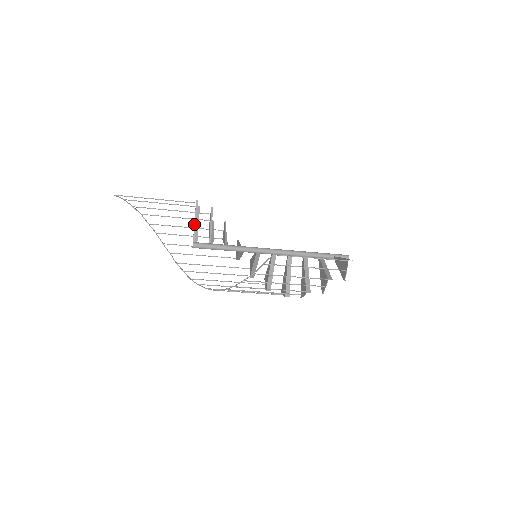
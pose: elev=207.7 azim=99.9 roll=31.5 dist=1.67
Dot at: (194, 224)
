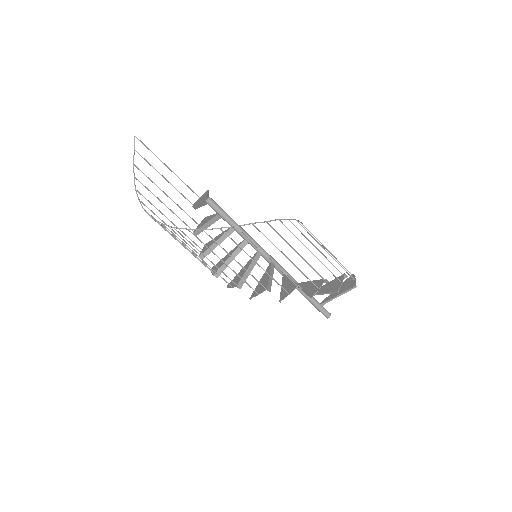
Dot at: (207, 194)
